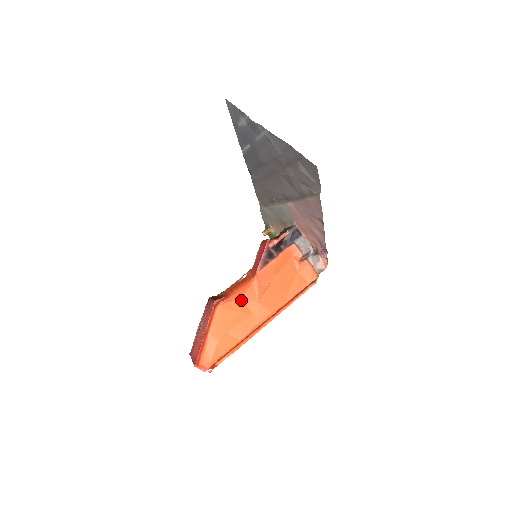
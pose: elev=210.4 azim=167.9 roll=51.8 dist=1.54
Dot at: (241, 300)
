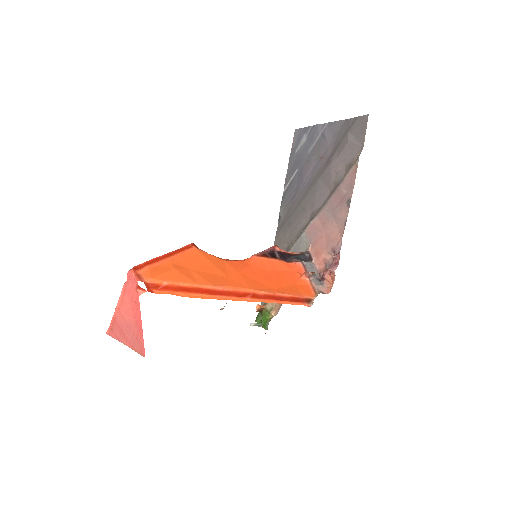
Dot at: (223, 262)
